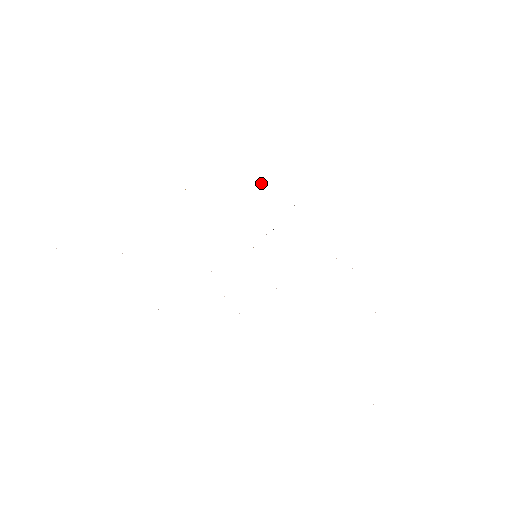
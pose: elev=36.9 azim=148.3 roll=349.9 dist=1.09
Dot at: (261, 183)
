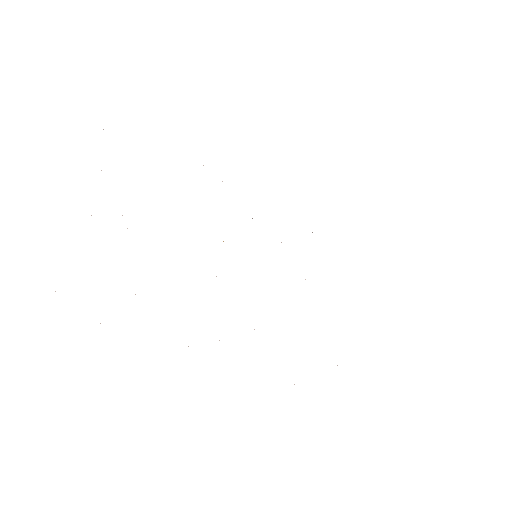
Dot at: occluded
